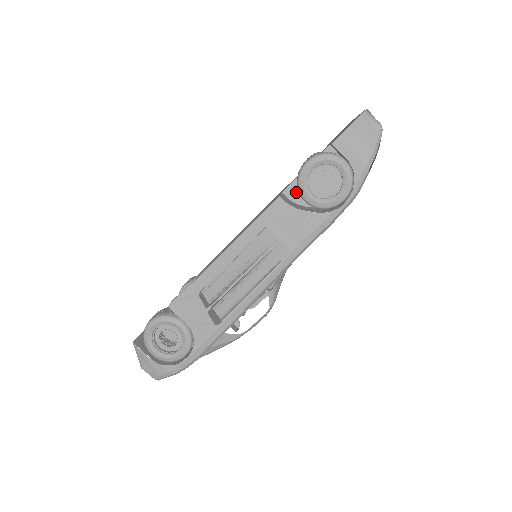
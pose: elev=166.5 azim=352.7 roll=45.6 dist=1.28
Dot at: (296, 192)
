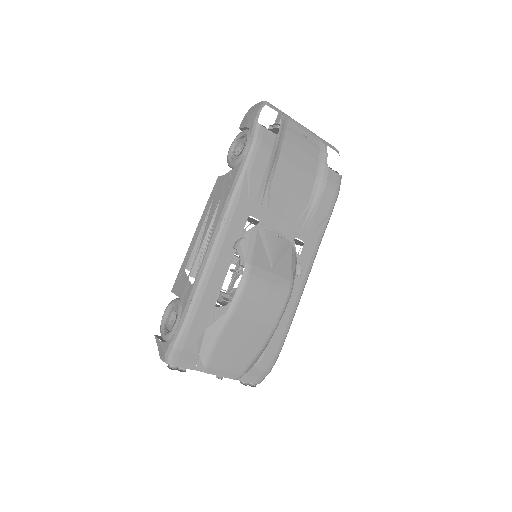
Dot at: occluded
